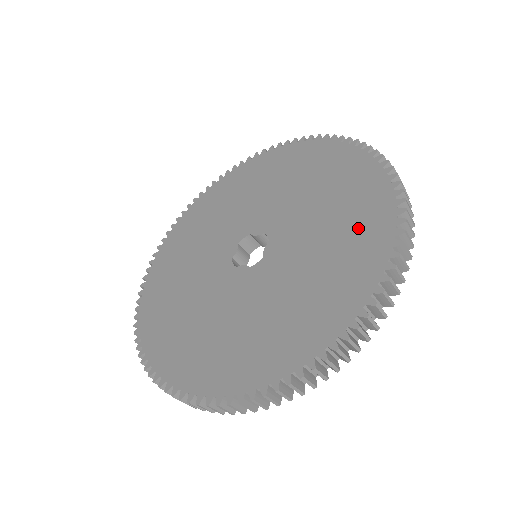
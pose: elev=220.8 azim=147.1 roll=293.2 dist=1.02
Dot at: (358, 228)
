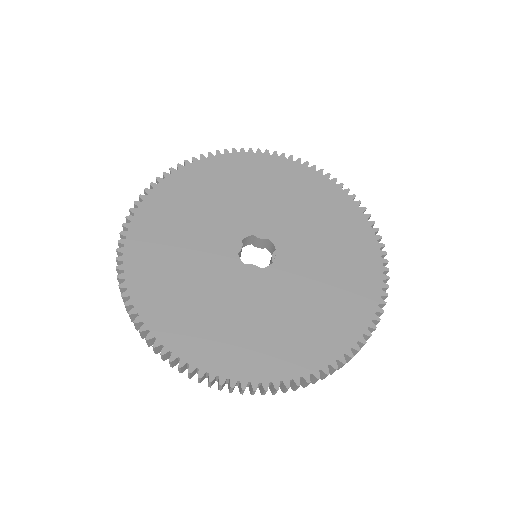
Dot at: (355, 264)
